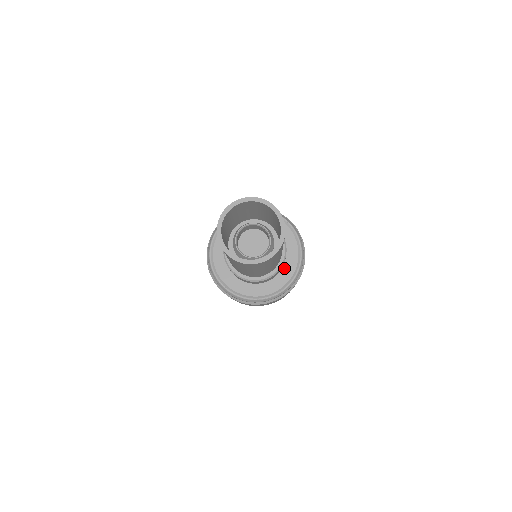
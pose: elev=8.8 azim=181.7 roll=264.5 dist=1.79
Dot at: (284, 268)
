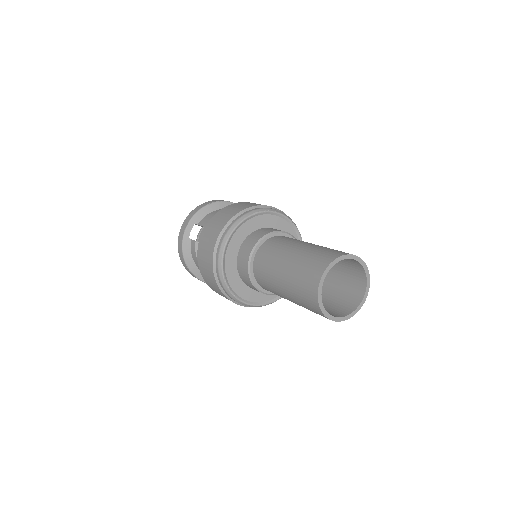
Dot at: occluded
